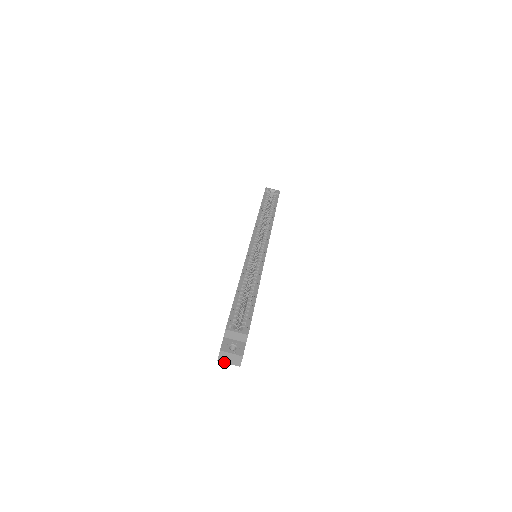
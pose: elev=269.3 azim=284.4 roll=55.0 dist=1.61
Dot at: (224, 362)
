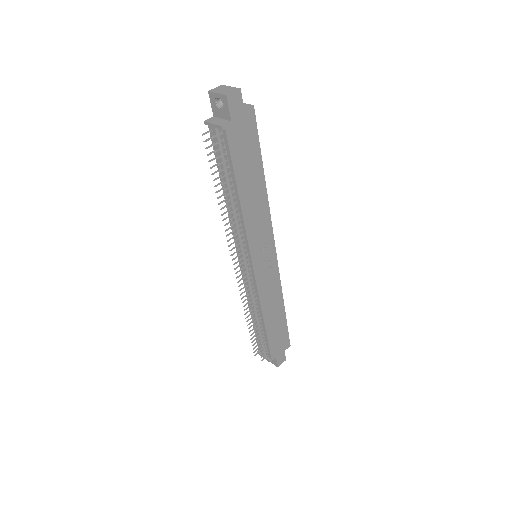
Dot at: (214, 92)
